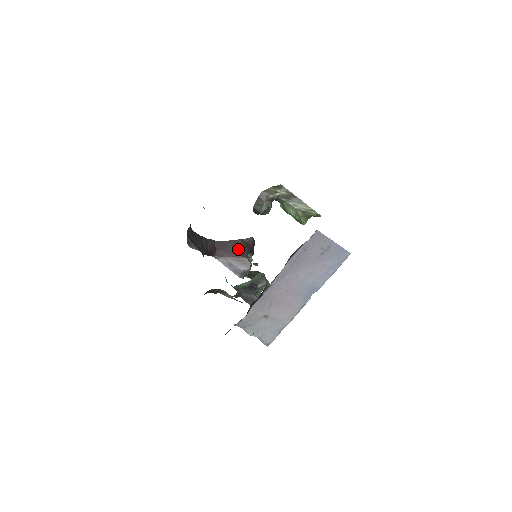
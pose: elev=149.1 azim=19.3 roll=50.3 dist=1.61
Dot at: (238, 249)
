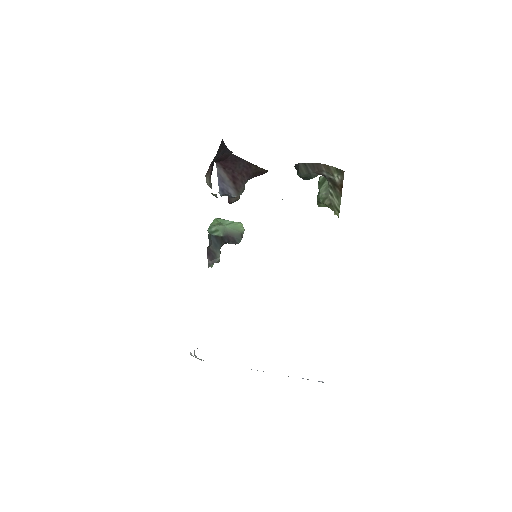
Dot at: (245, 173)
